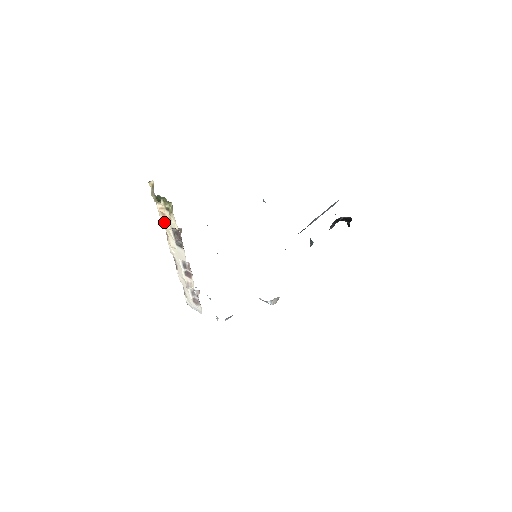
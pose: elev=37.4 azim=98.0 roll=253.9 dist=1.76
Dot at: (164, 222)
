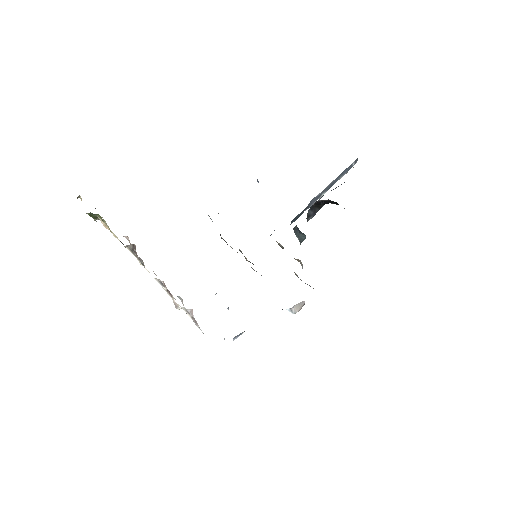
Dot at: occluded
